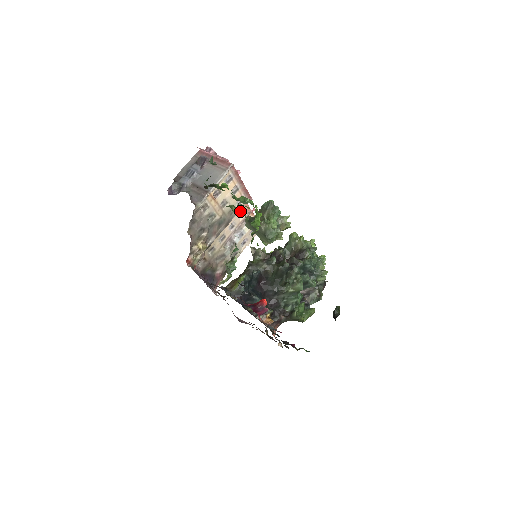
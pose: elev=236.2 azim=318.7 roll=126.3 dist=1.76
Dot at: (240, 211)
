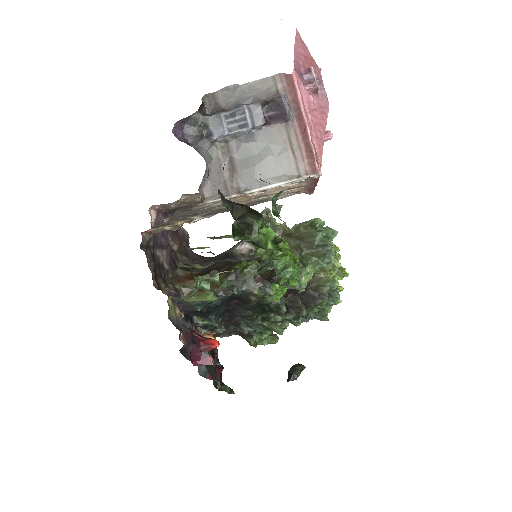
Dot at: occluded
